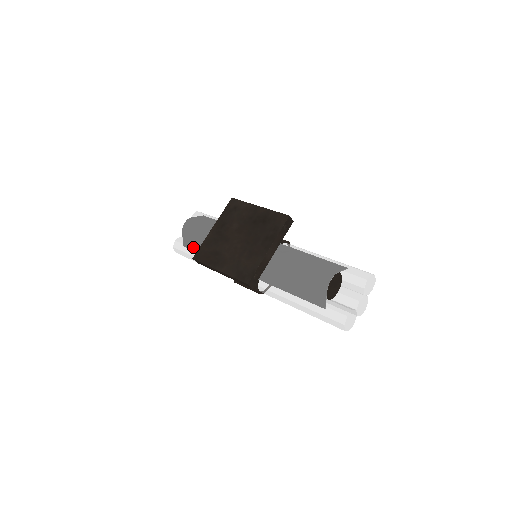
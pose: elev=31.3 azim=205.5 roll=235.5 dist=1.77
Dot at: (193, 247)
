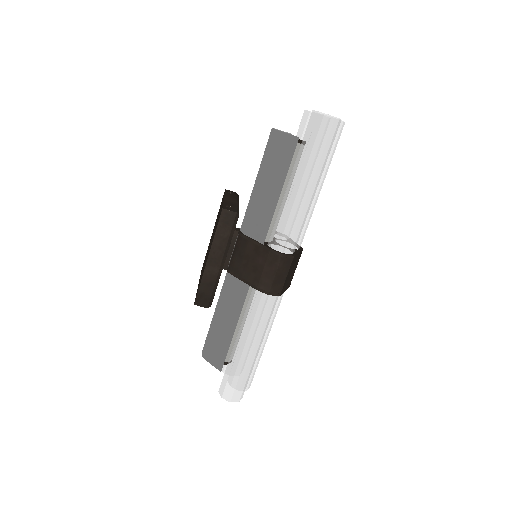
Dot at: (223, 351)
